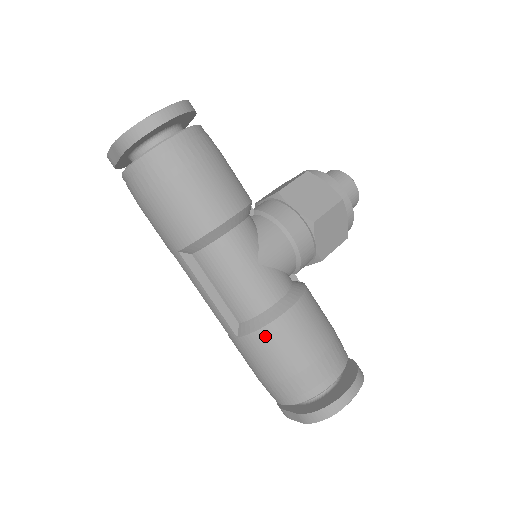
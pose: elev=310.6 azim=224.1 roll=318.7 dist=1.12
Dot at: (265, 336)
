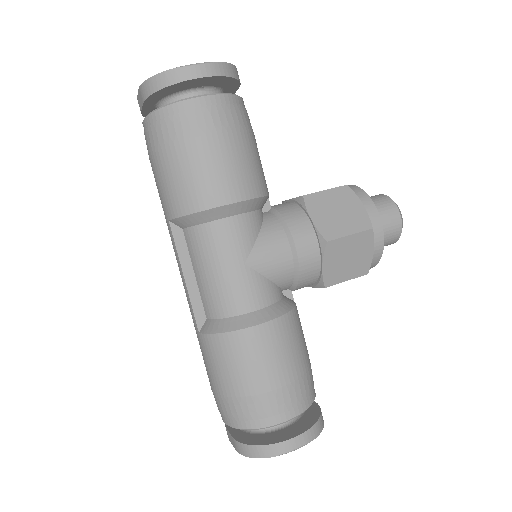
Dot at: (224, 343)
